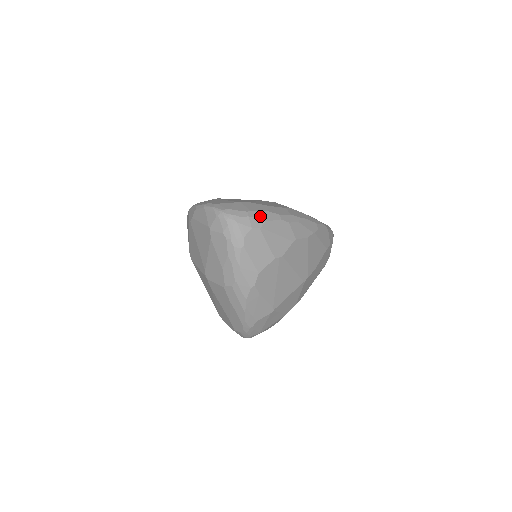
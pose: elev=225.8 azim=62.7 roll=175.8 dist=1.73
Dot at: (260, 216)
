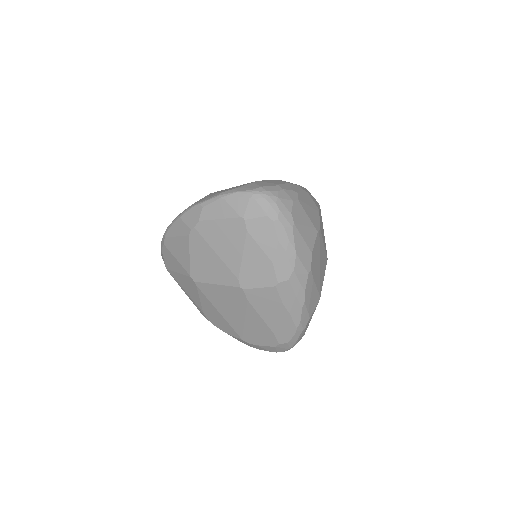
Dot at: (290, 188)
